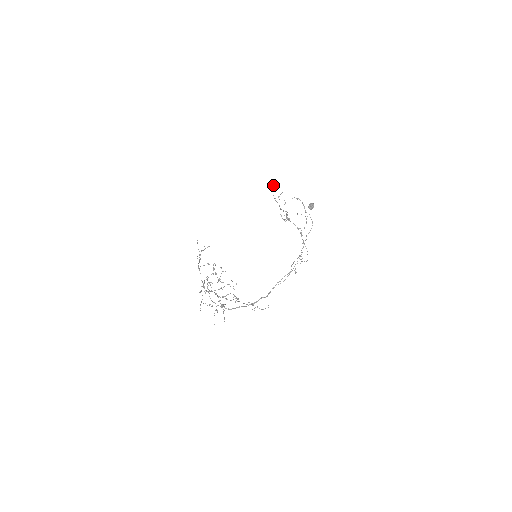
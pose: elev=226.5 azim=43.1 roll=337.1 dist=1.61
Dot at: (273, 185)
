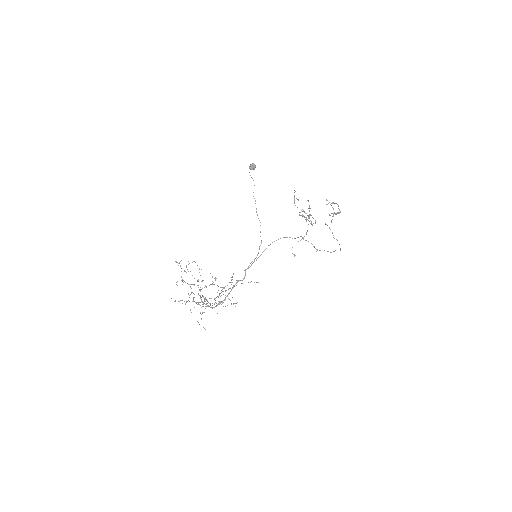
Dot at: (294, 197)
